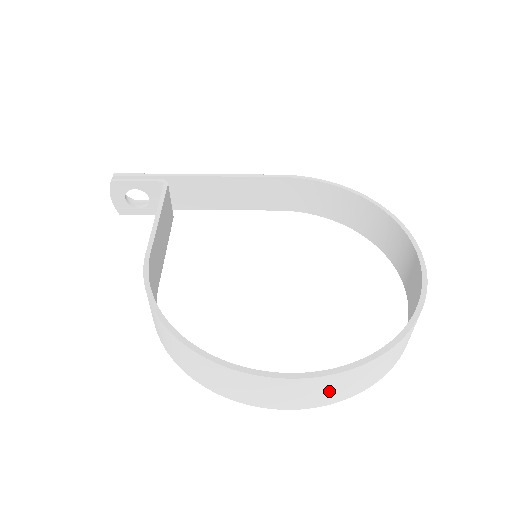
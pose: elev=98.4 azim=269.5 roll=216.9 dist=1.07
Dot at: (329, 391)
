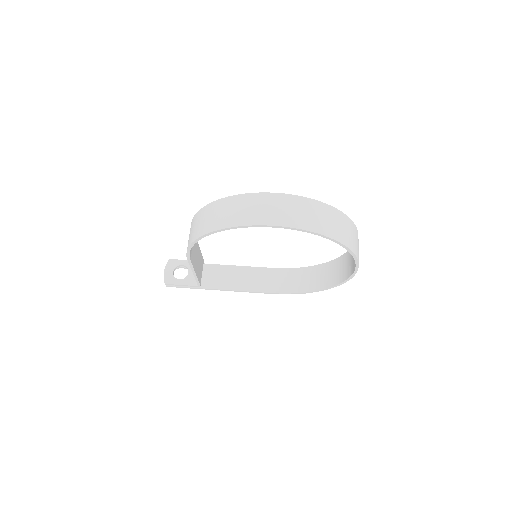
Dot at: (298, 213)
